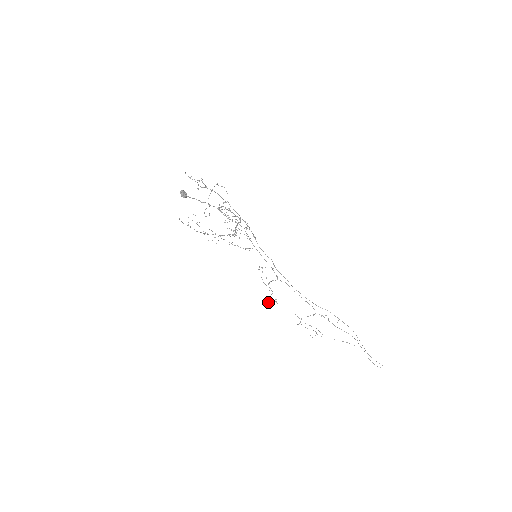
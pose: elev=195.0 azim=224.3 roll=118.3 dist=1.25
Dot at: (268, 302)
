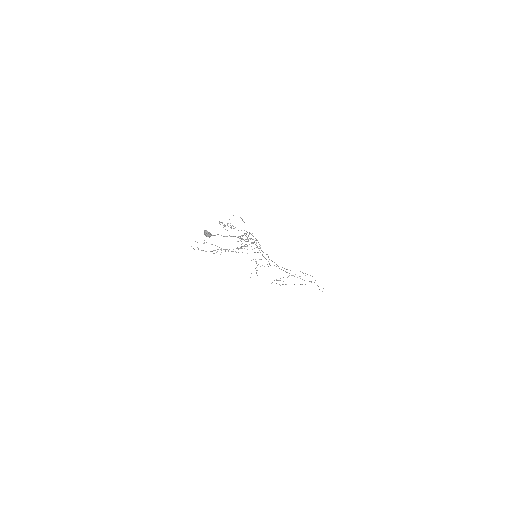
Dot at: (250, 277)
